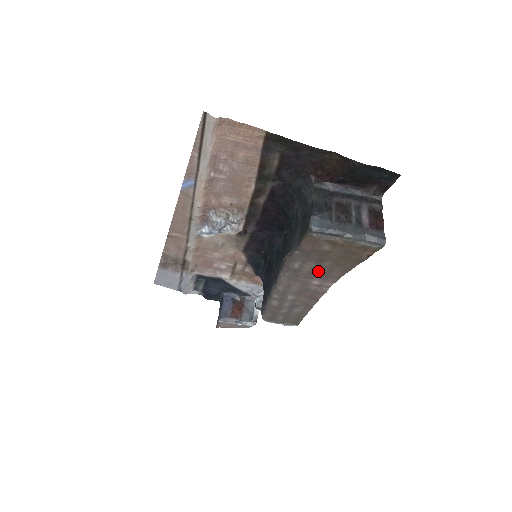
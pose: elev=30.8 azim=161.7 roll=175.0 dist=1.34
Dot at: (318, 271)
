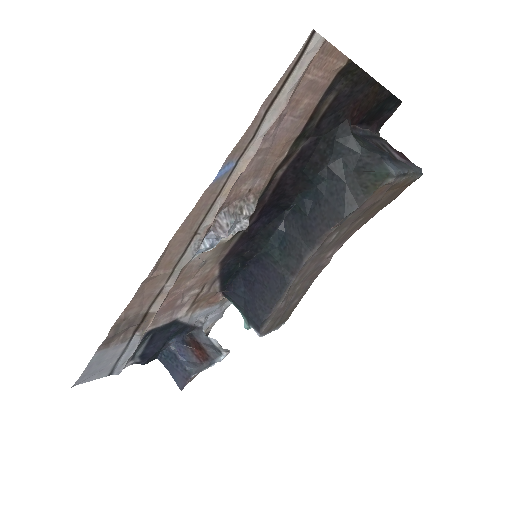
Dot at: (343, 236)
